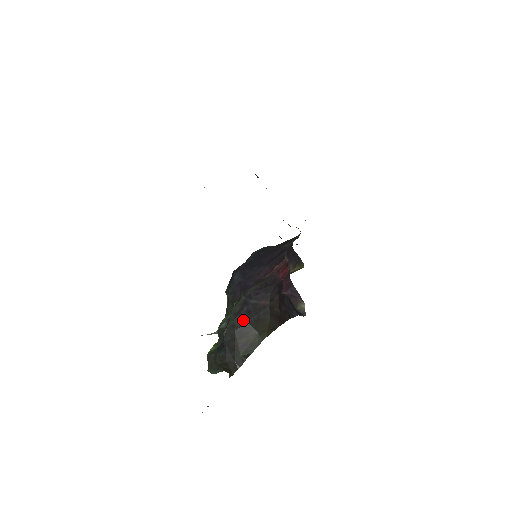
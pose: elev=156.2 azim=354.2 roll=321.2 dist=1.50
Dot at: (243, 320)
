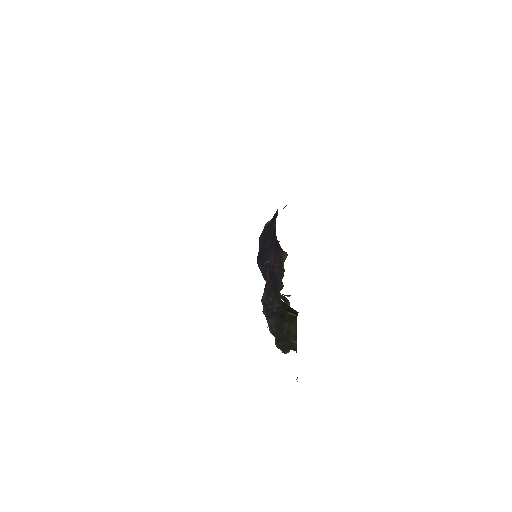
Dot at: (274, 320)
